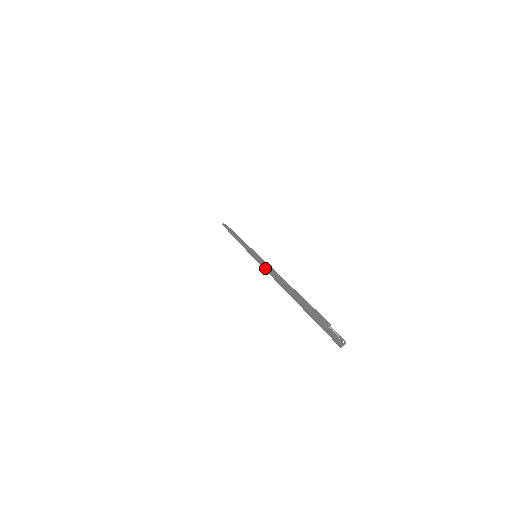
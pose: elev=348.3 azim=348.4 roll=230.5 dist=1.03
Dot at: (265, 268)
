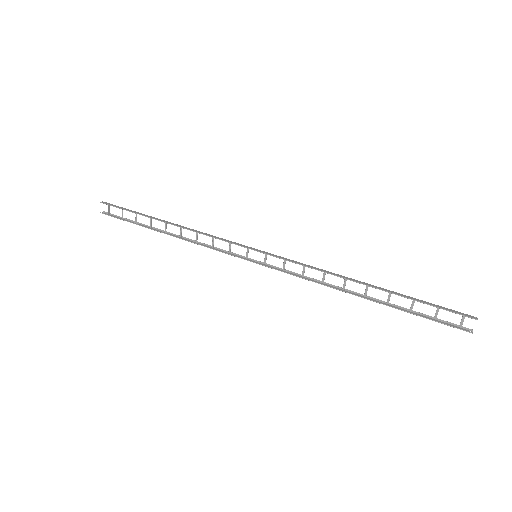
Dot at: (320, 270)
